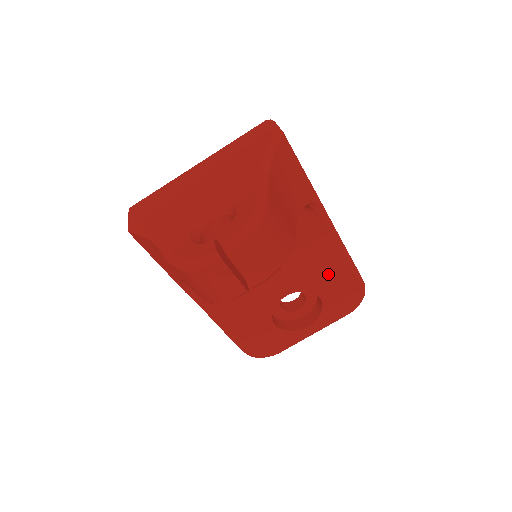
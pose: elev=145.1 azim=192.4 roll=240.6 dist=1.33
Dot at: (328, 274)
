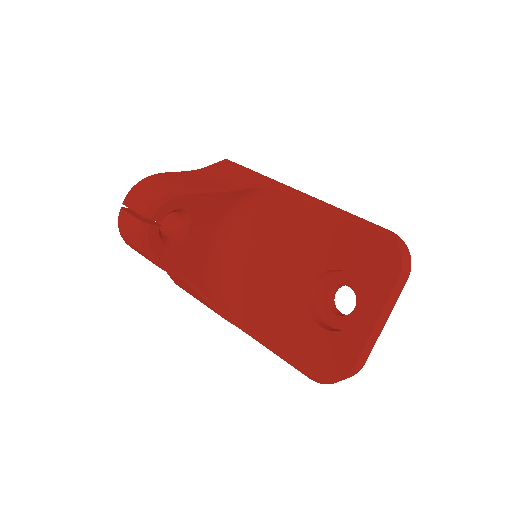
Dot at: (334, 241)
